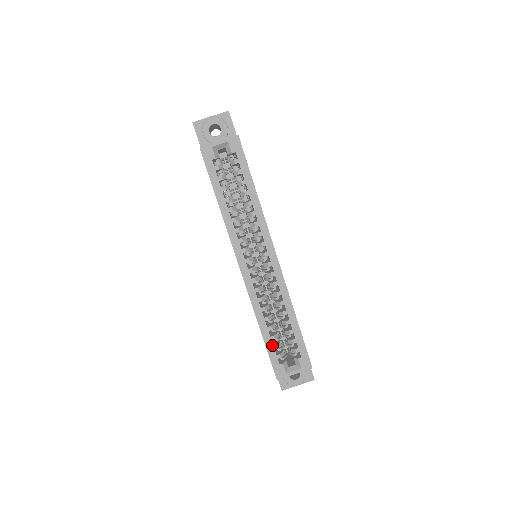
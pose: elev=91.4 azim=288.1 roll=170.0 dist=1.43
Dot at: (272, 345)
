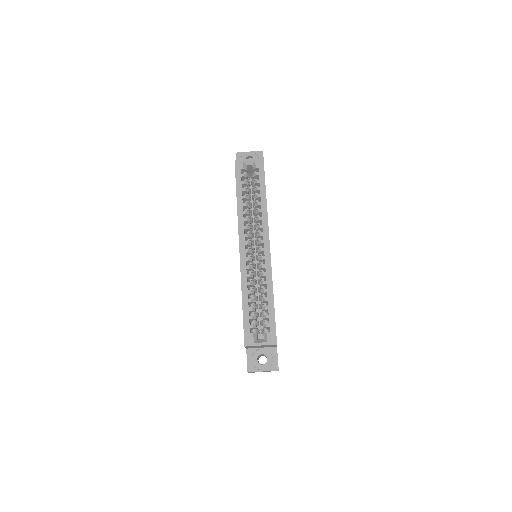
Dot at: (248, 315)
